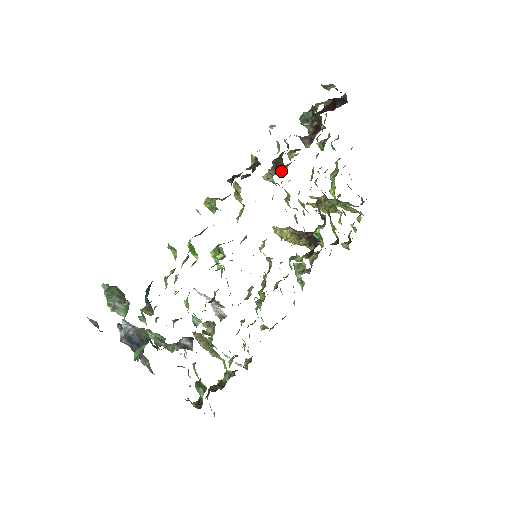
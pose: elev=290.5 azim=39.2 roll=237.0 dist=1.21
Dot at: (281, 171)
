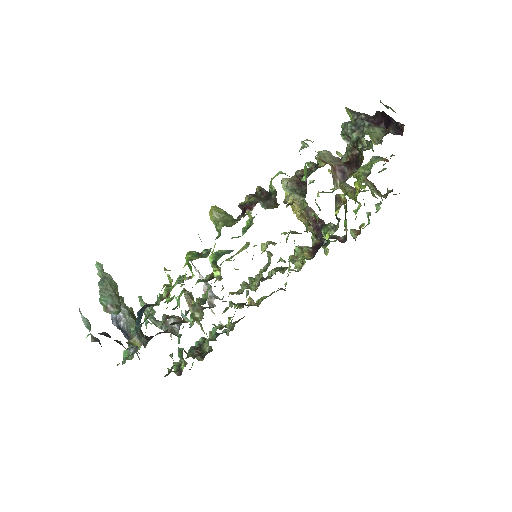
Dot at: (302, 193)
